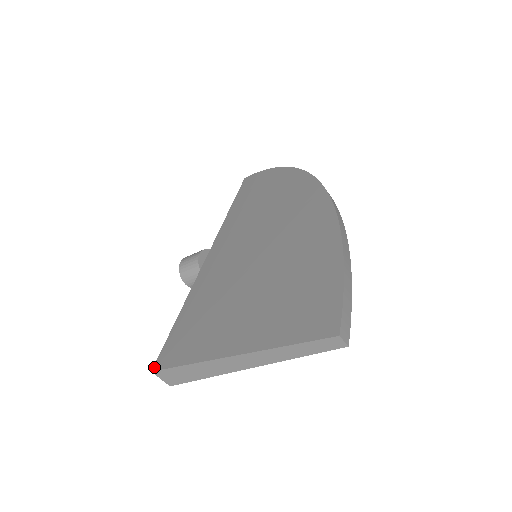
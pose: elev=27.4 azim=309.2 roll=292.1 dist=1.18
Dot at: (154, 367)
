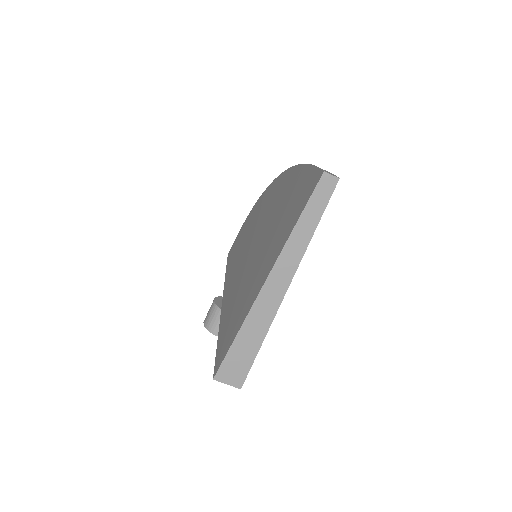
Dot at: (214, 374)
